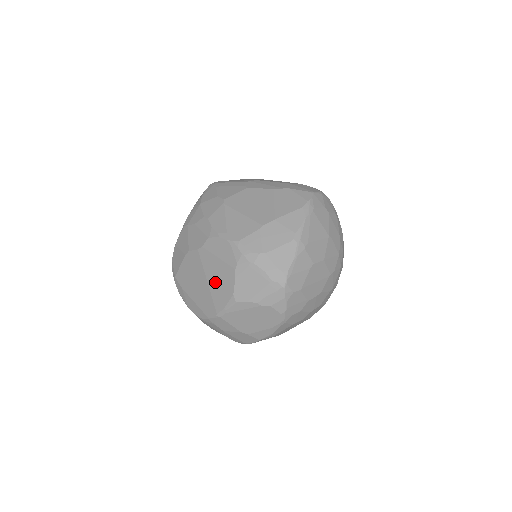
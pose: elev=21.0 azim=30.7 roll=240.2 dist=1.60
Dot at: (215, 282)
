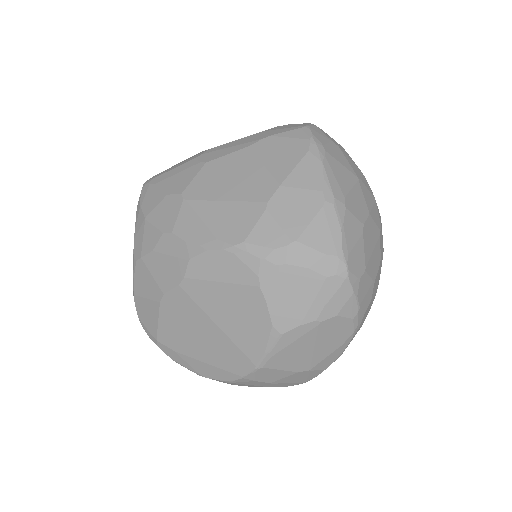
Dot at: (231, 321)
